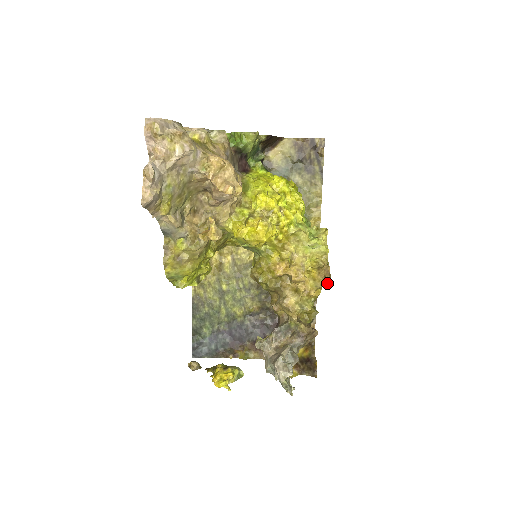
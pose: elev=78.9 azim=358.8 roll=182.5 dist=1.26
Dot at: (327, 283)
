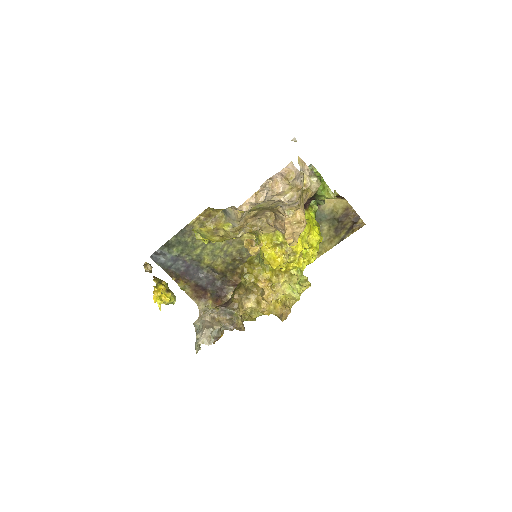
Dot at: (280, 319)
